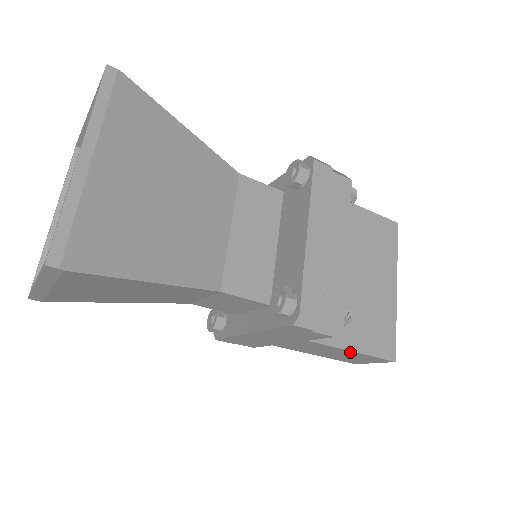
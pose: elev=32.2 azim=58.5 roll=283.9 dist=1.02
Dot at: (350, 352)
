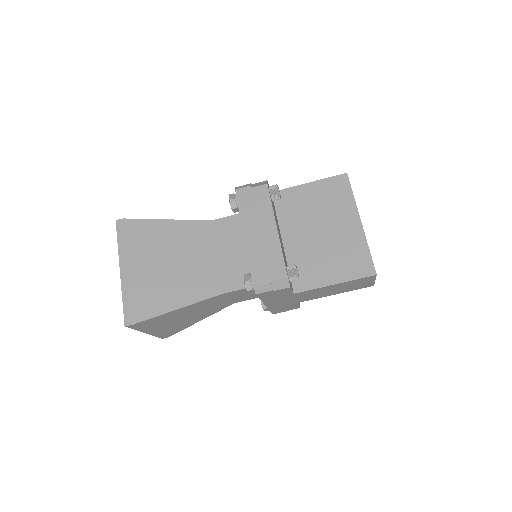
Dot at: (335, 285)
